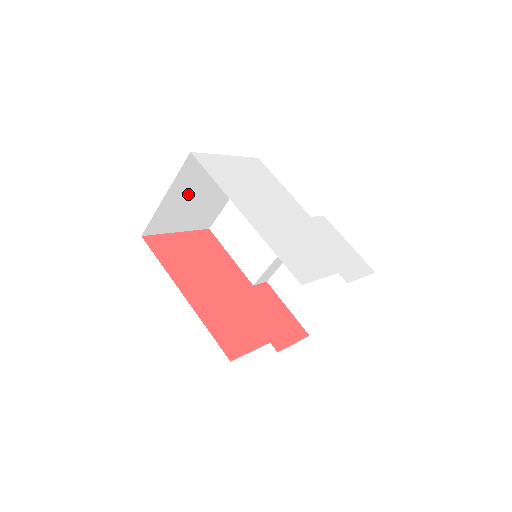
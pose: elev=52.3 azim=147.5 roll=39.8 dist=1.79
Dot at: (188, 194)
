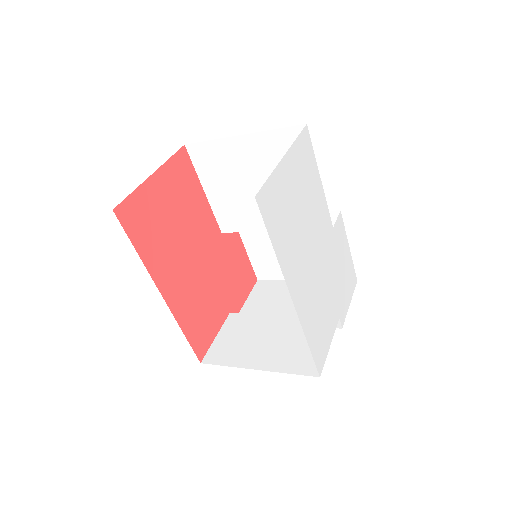
Dot at: occluded
